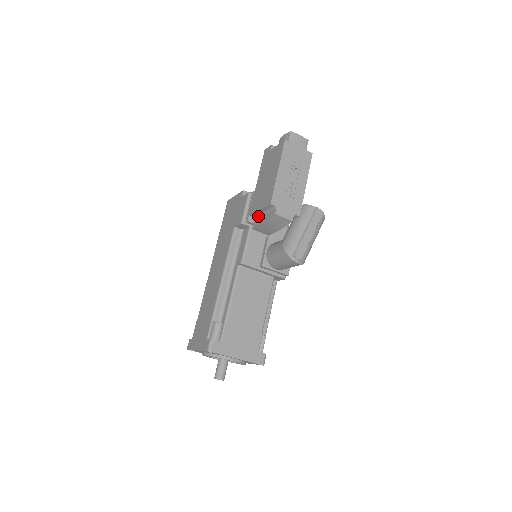
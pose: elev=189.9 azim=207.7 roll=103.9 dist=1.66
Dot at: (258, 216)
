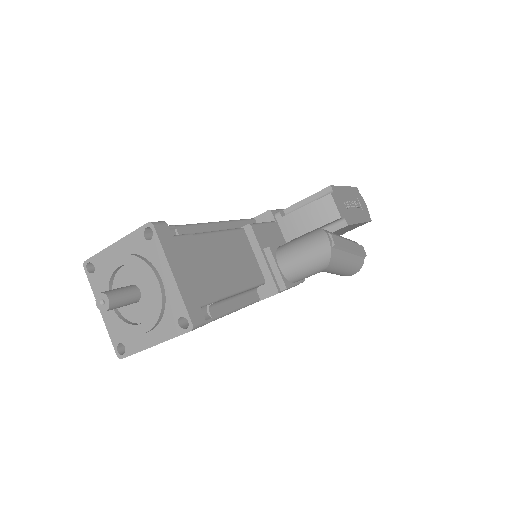
Dot at: occluded
